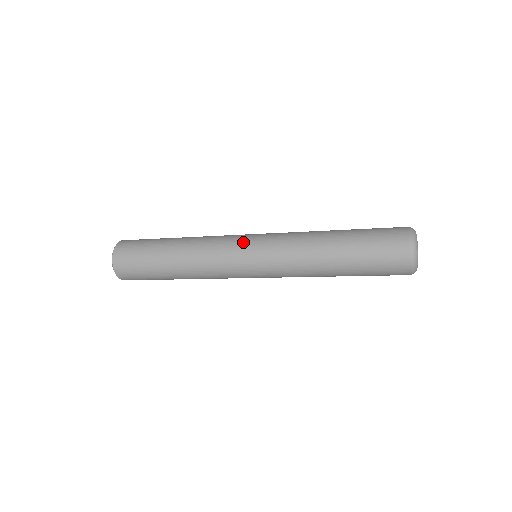
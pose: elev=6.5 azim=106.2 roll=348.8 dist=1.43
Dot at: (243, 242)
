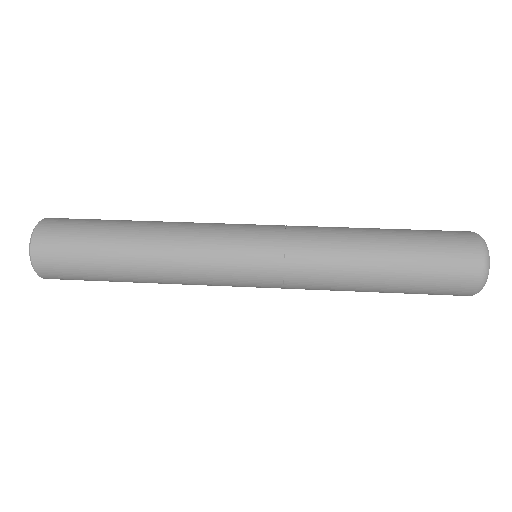
Dot at: (243, 239)
